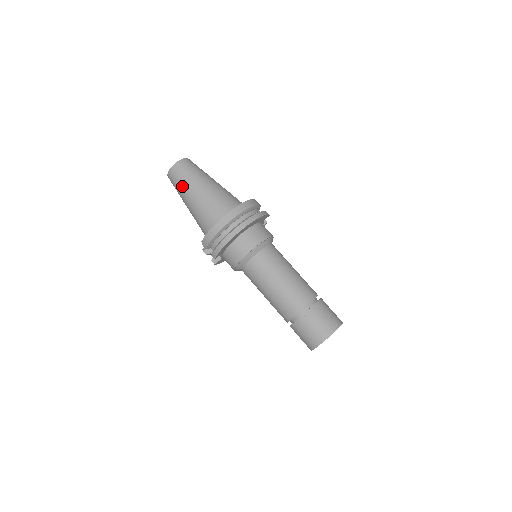
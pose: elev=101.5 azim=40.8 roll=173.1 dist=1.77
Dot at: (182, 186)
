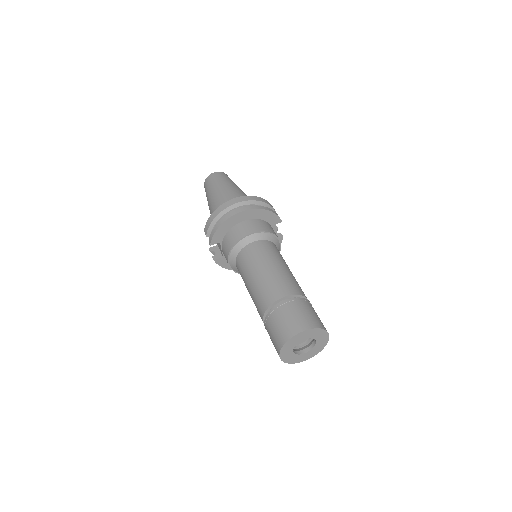
Dot at: (210, 189)
